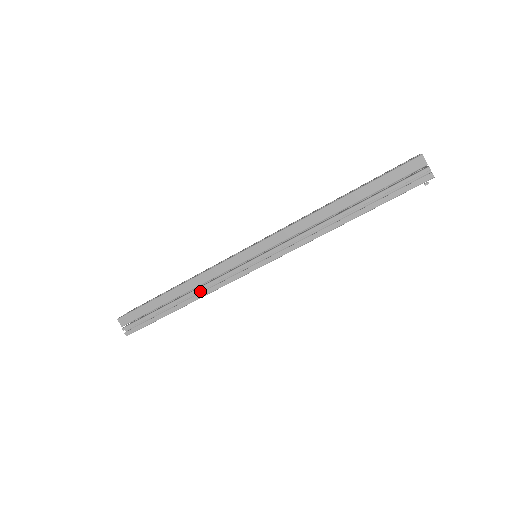
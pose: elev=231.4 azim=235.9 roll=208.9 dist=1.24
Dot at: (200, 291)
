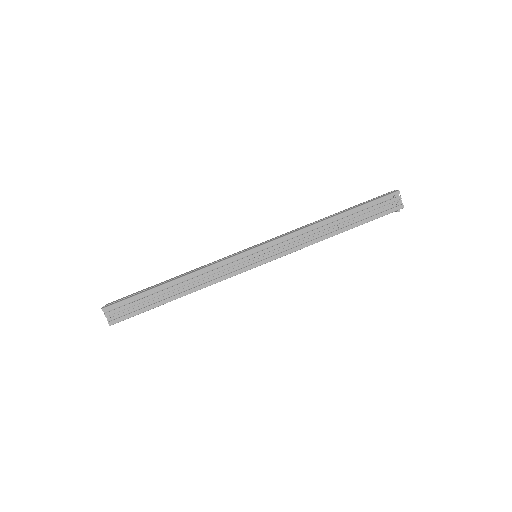
Dot at: (196, 274)
